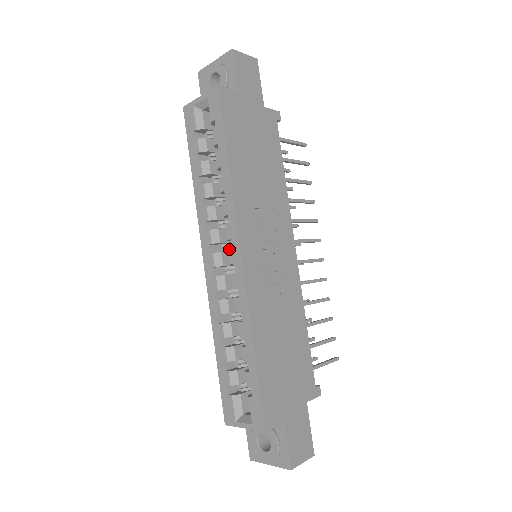
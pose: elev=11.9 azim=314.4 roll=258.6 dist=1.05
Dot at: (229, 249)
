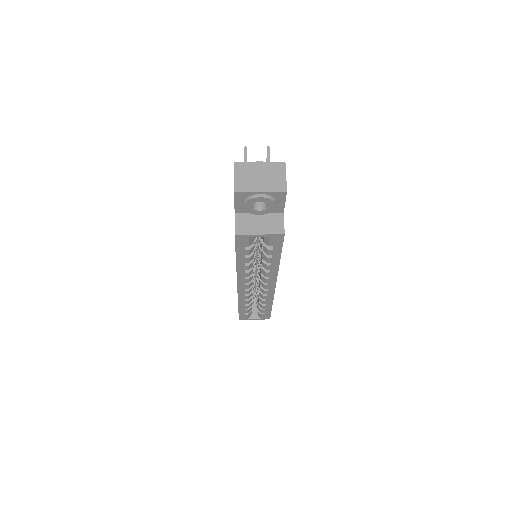
Dot at: (266, 285)
